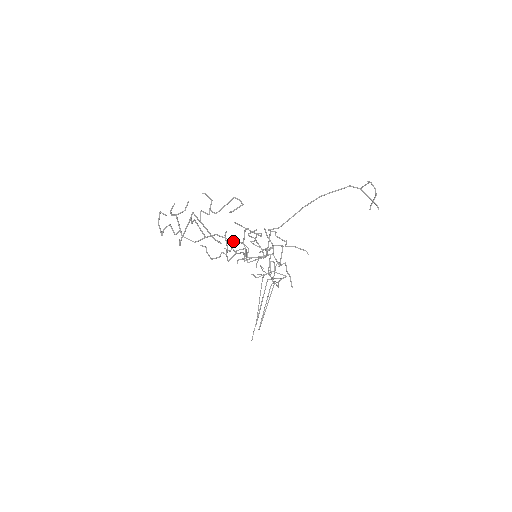
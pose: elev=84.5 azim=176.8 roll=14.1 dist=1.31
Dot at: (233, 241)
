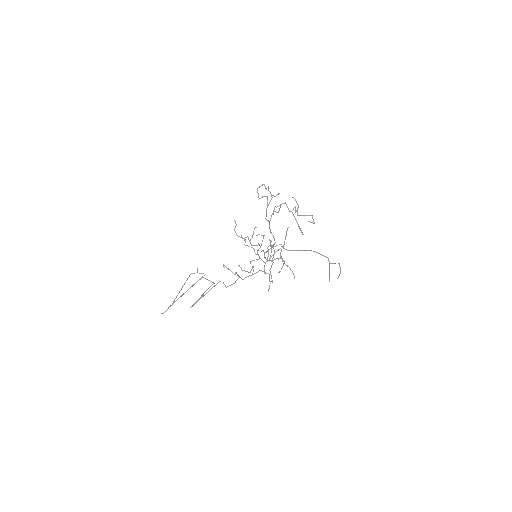
Dot at: occluded
